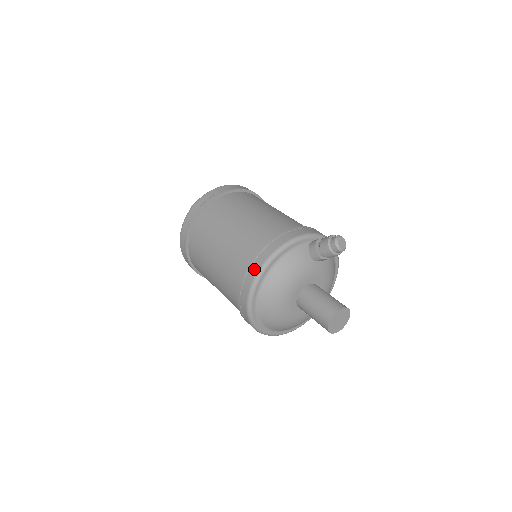
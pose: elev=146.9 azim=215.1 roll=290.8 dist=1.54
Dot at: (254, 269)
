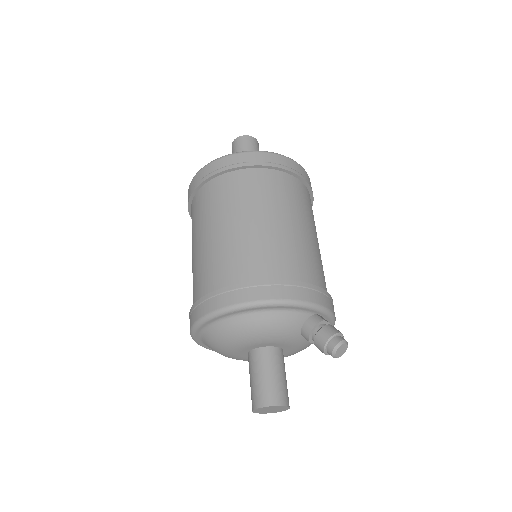
Dot at: (236, 297)
